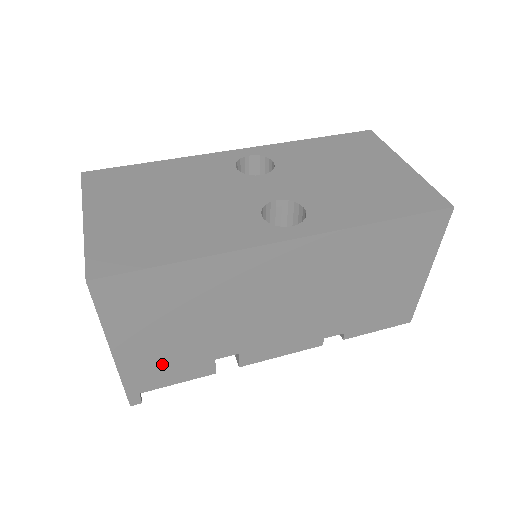
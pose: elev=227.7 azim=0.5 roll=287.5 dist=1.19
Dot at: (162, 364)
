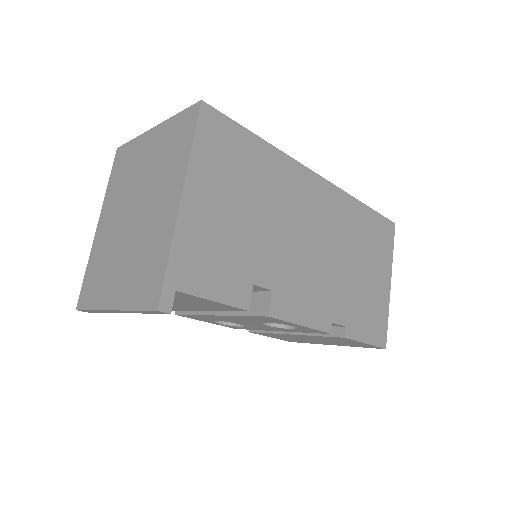
Dot at: (212, 253)
